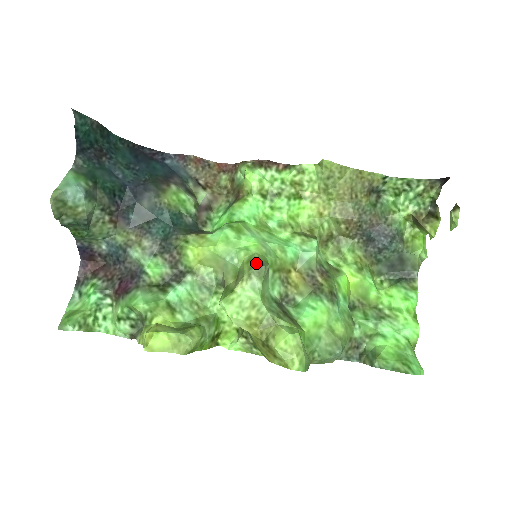
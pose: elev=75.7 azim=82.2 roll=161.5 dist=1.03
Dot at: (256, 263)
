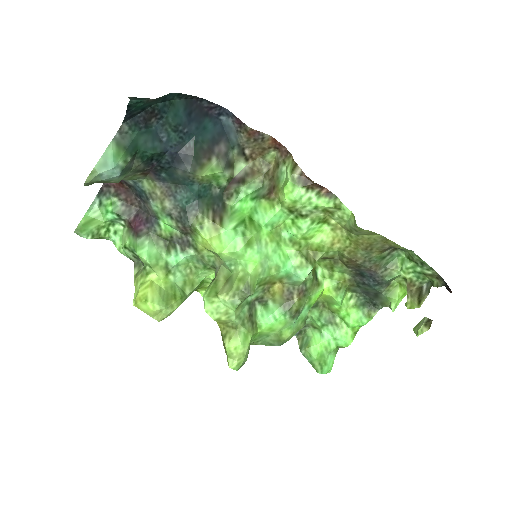
Dot at: (245, 287)
